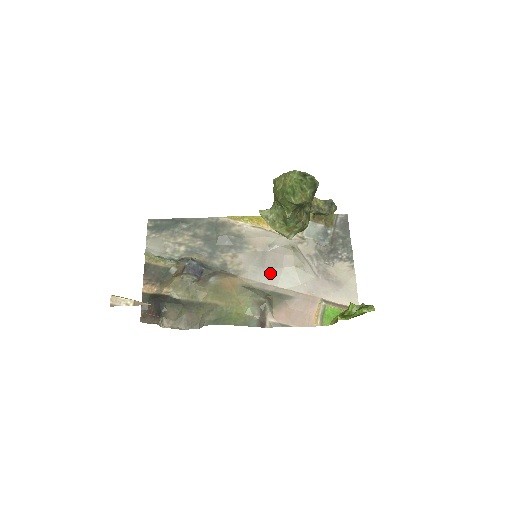
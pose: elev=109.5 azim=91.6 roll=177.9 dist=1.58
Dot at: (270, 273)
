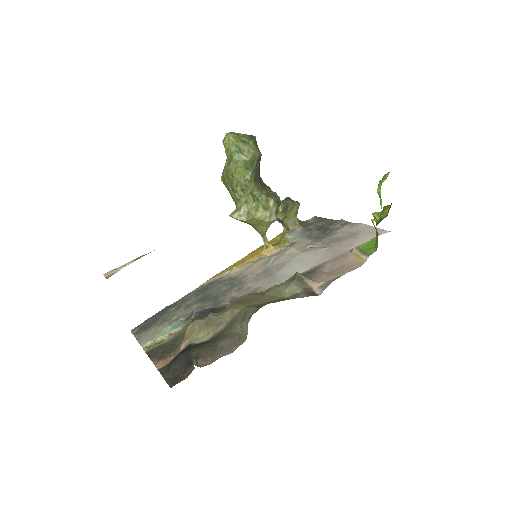
Dot at: (284, 272)
